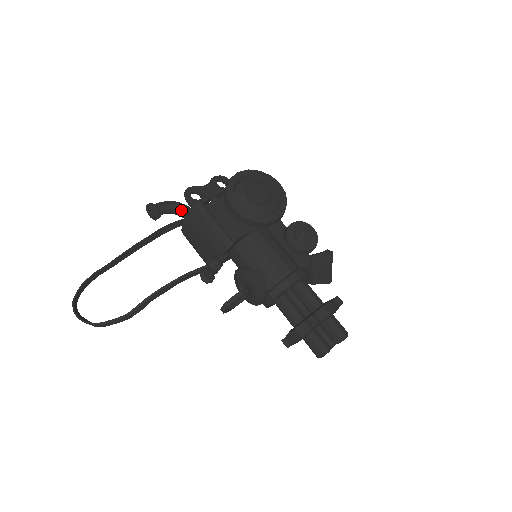
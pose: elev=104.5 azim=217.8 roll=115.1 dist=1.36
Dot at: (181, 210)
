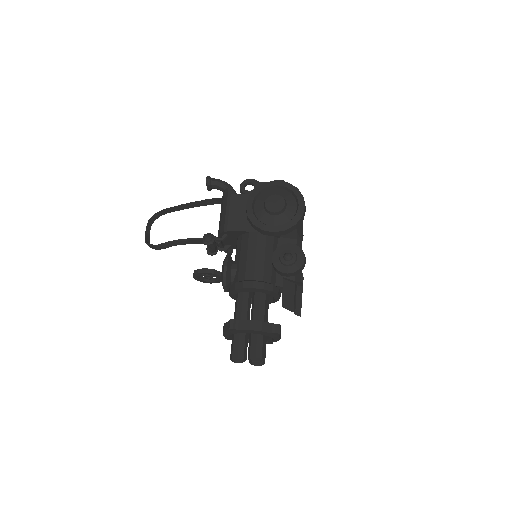
Dot at: occluded
